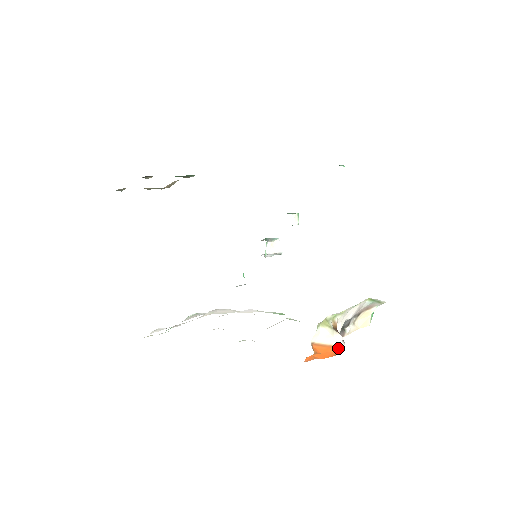
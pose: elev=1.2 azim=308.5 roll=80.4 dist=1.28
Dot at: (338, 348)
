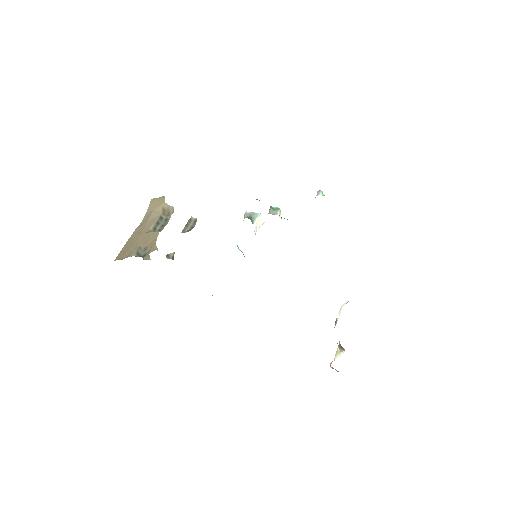
Dot at: occluded
